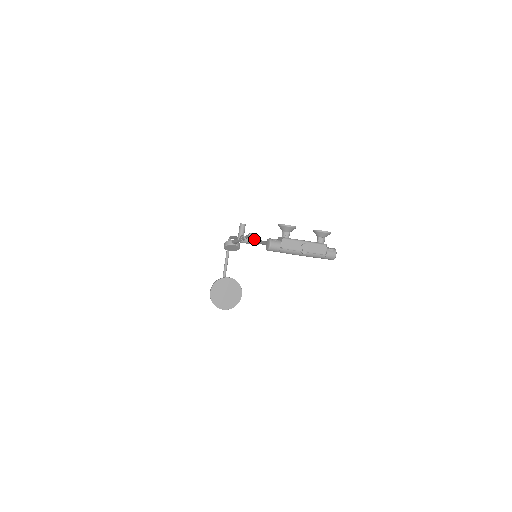
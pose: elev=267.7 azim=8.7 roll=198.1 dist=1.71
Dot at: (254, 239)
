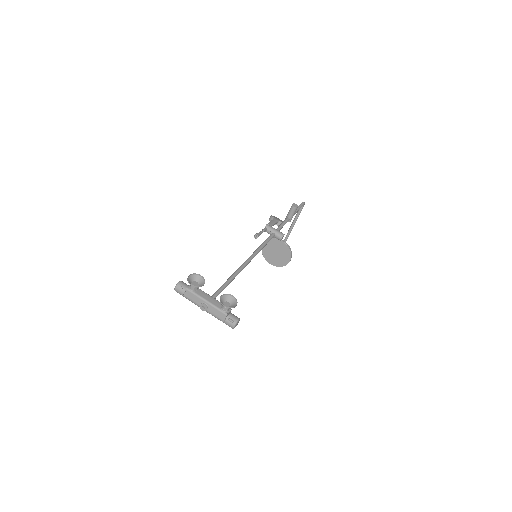
Dot at: (268, 237)
